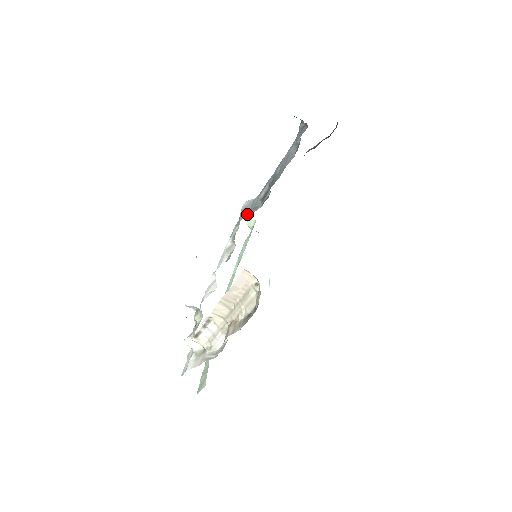
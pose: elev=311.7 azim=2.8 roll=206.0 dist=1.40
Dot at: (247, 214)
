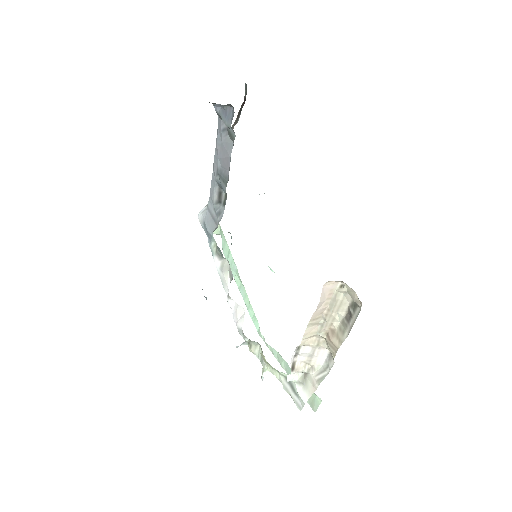
Dot at: (214, 225)
